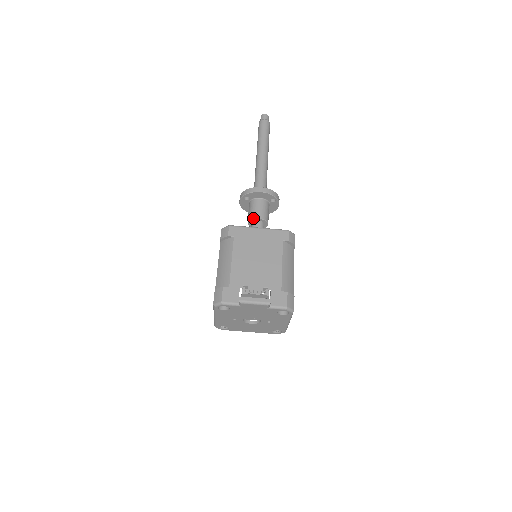
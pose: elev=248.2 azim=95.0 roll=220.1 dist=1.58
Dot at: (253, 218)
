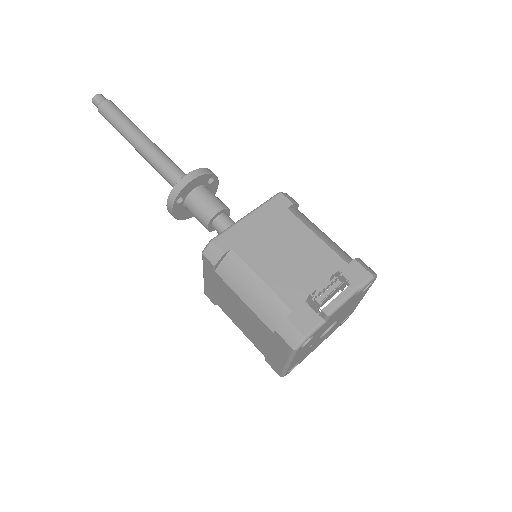
Dot at: (212, 216)
